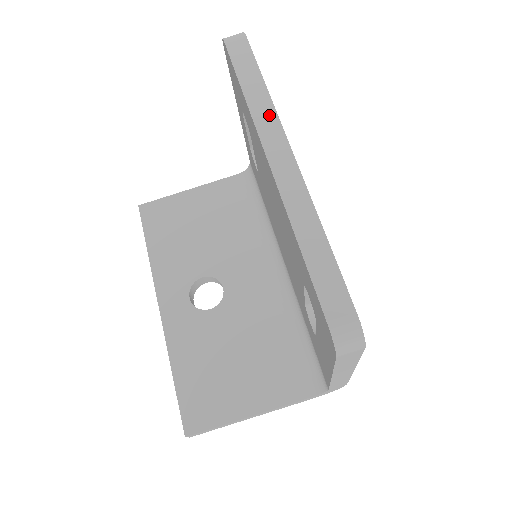
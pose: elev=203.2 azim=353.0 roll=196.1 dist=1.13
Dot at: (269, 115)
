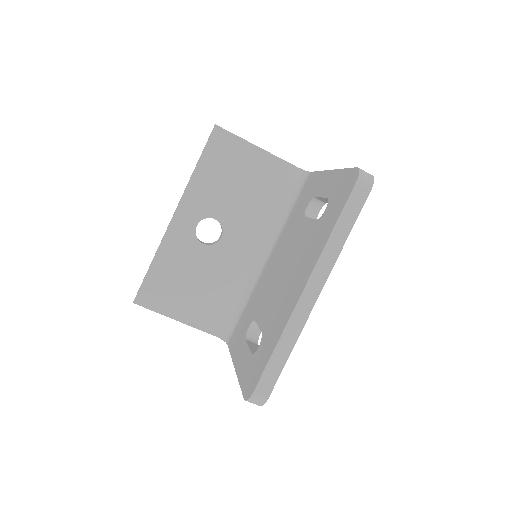
Dot at: (330, 261)
